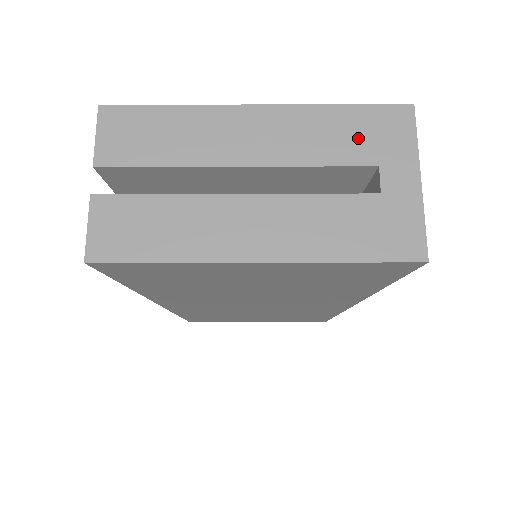
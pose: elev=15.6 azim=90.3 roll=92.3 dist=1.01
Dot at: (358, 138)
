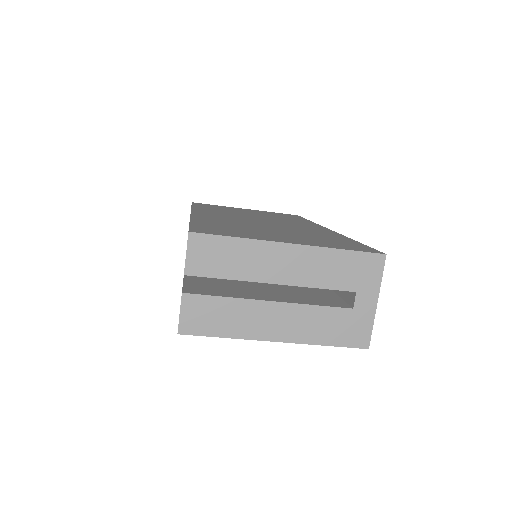
Dot at: (348, 273)
